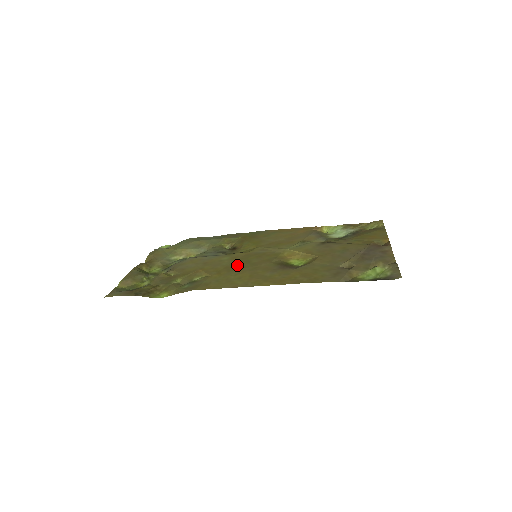
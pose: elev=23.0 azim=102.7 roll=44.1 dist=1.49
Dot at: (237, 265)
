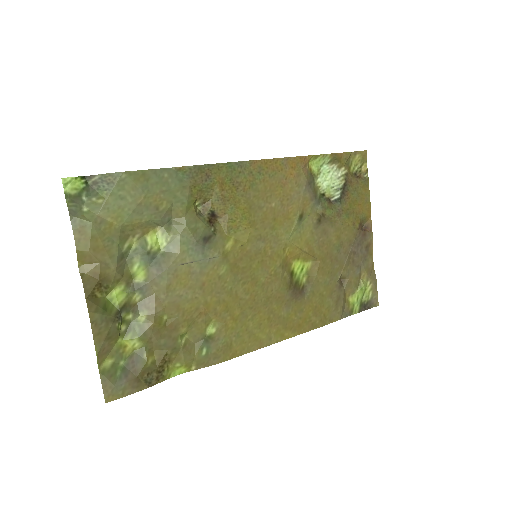
Dot at: (246, 291)
